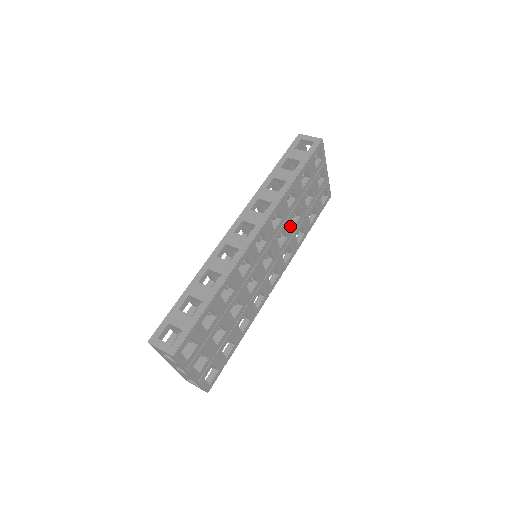
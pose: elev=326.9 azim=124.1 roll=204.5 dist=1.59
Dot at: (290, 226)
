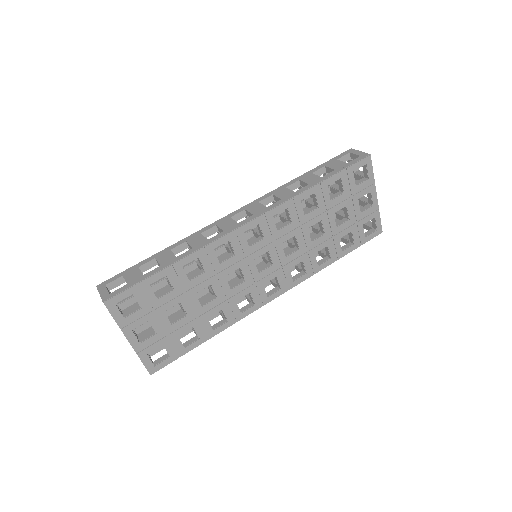
Dot at: (305, 237)
